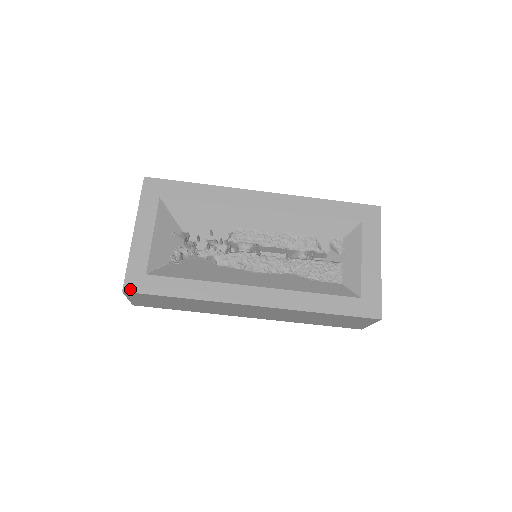
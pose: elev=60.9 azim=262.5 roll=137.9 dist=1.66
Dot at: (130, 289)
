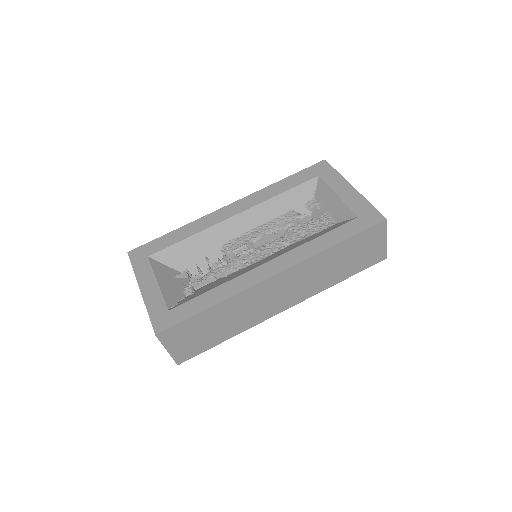
Dot at: (161, 329)
